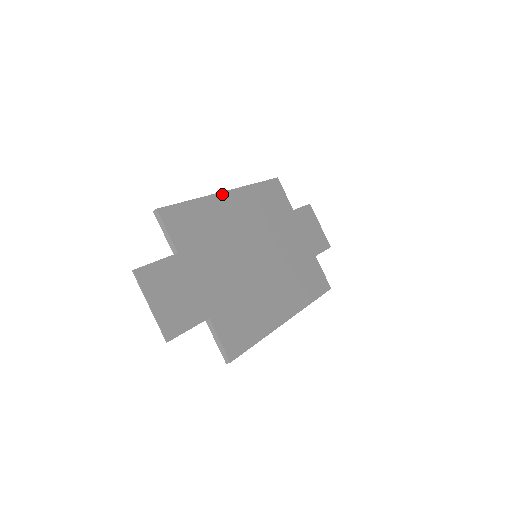
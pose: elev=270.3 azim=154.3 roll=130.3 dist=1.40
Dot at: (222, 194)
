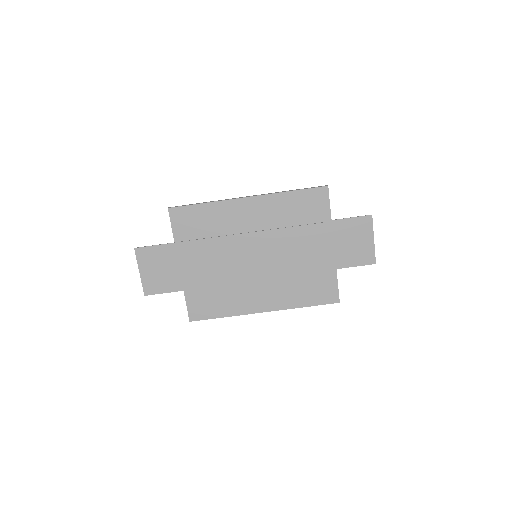
Dot at: (240, 200)
